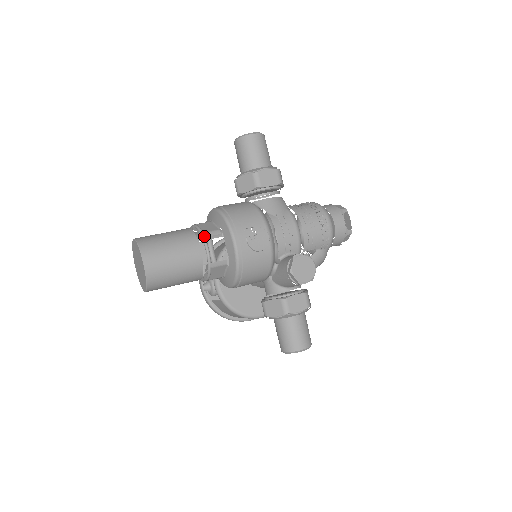
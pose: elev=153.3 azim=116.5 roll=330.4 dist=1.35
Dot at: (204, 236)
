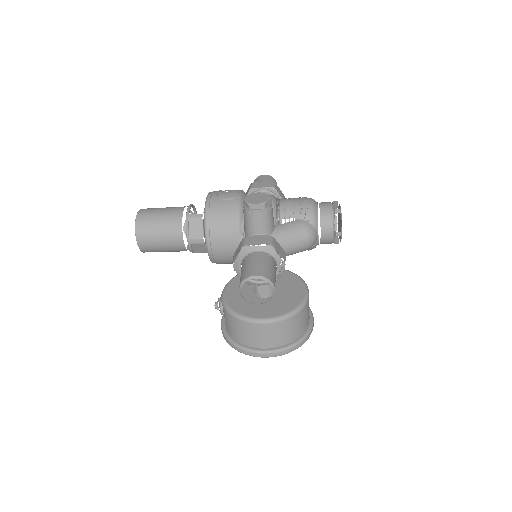
Dot at: (192, 204)
